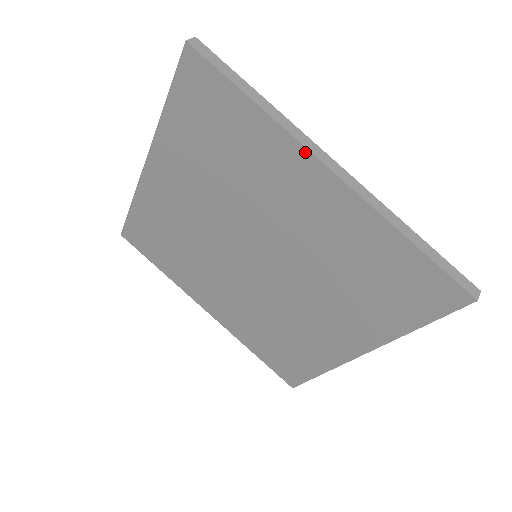
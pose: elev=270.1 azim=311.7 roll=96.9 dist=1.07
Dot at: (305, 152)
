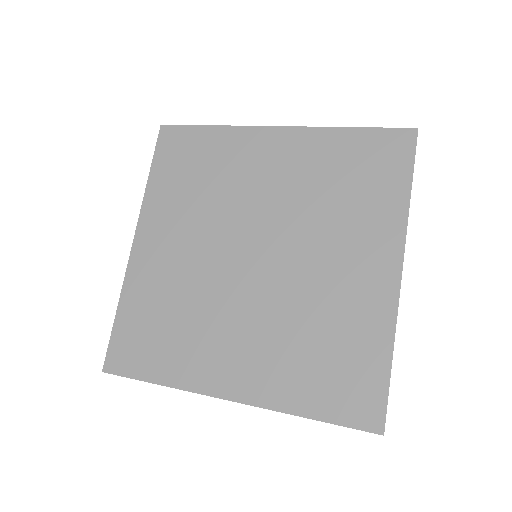
Dot at: (401, 245)
